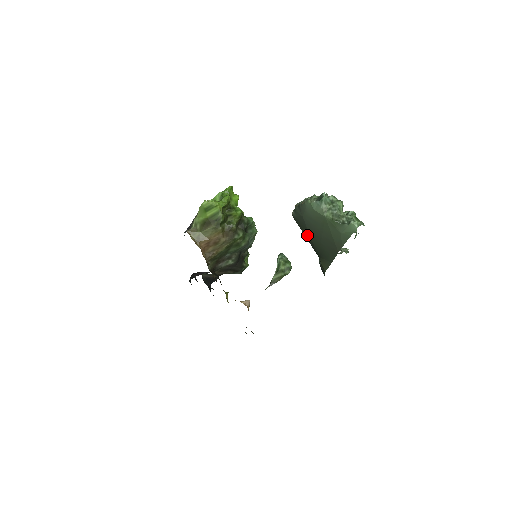
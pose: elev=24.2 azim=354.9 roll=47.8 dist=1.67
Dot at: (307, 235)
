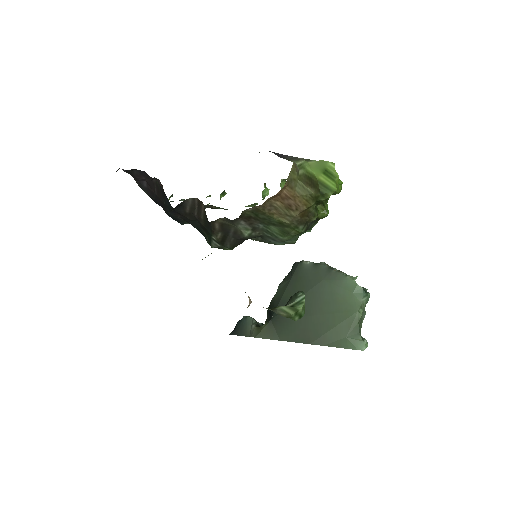
Dot at: (293, 293)
